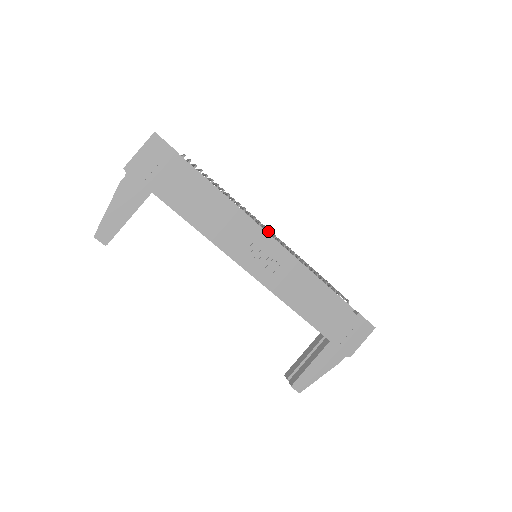
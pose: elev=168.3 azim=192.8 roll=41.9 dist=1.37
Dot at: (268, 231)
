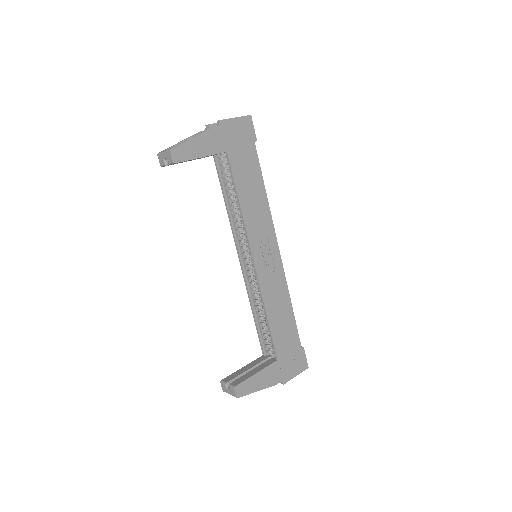
Dot at: occluded
